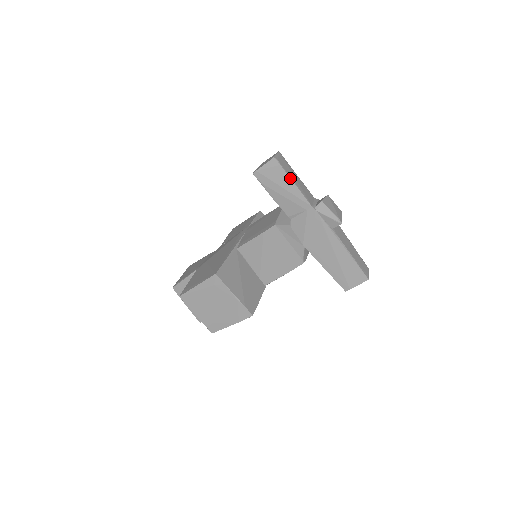
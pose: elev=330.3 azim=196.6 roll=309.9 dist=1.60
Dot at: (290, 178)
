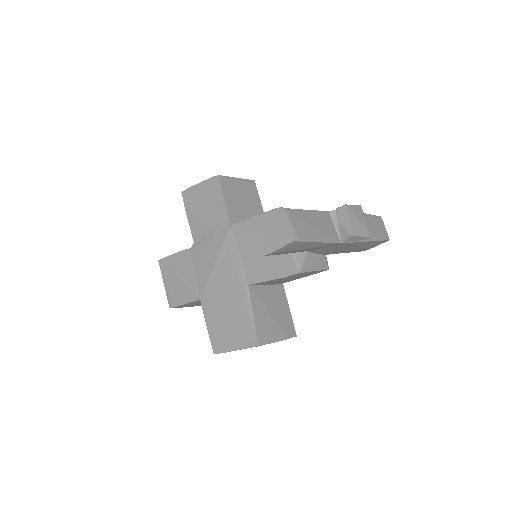
Dot at: (315, 242)
